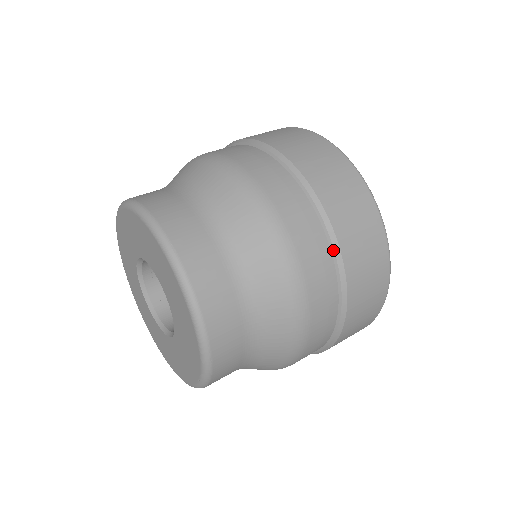
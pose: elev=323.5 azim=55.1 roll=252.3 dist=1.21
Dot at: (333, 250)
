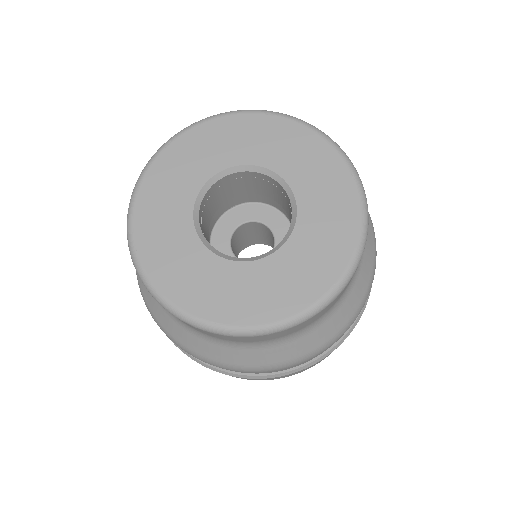
Dot at: occluded
